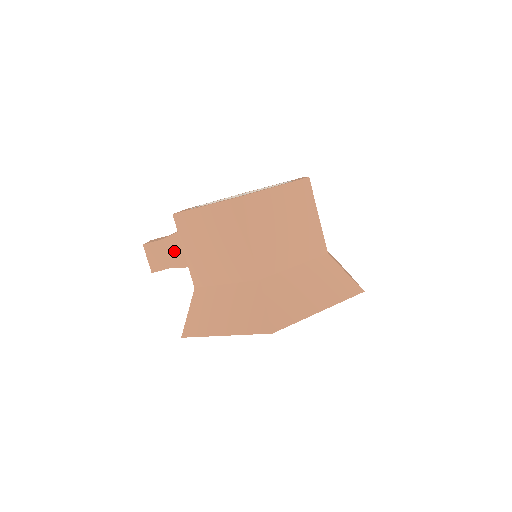
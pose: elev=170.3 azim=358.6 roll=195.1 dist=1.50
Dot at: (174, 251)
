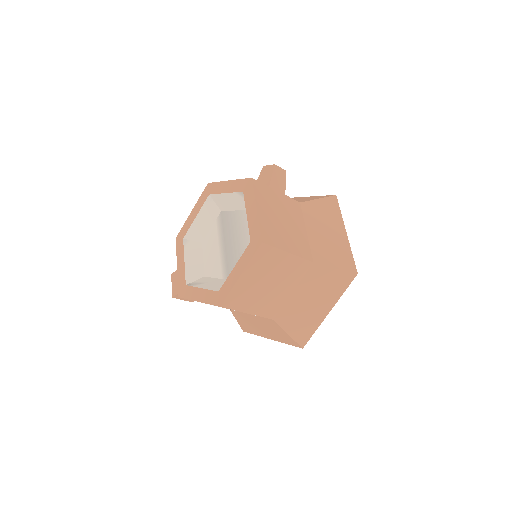
Dot at: occluded
